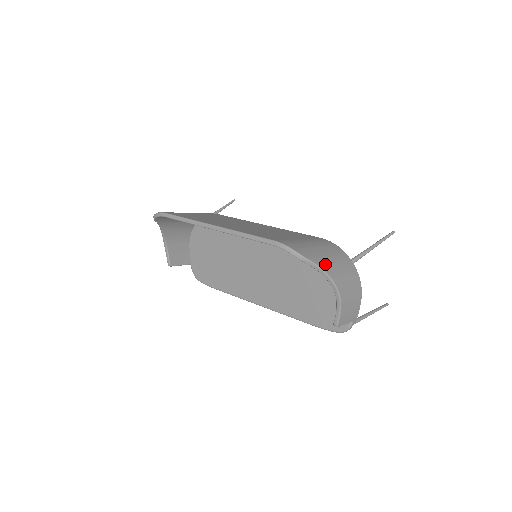
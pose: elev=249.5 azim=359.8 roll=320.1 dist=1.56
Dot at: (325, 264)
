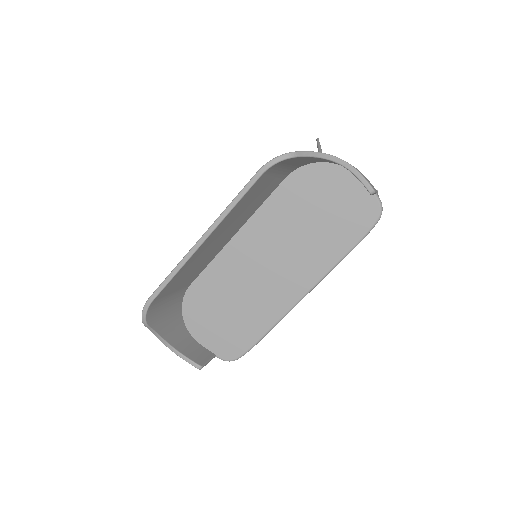
Dot at: occluded
